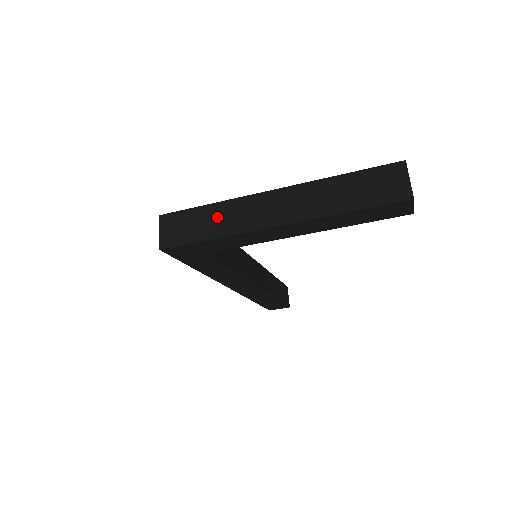
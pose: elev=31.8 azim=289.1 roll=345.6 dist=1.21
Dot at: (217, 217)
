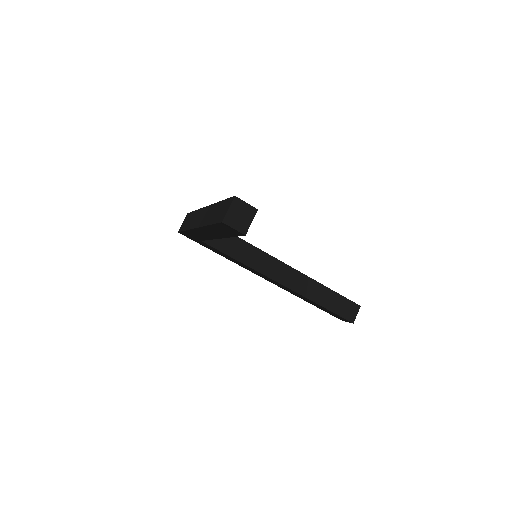
Dot at: (193, 218)
